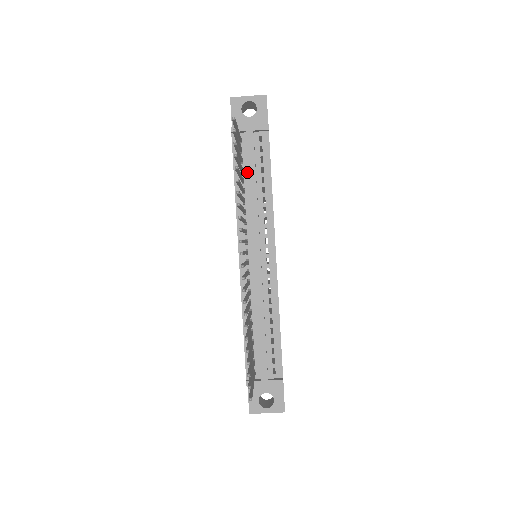
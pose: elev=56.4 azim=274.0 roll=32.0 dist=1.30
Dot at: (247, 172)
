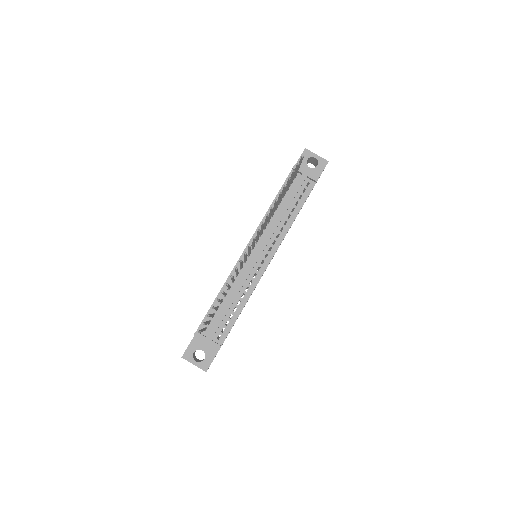
Dot at: (286, 199)
